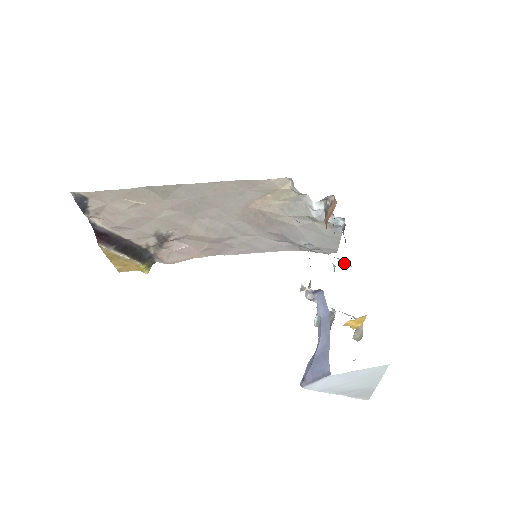
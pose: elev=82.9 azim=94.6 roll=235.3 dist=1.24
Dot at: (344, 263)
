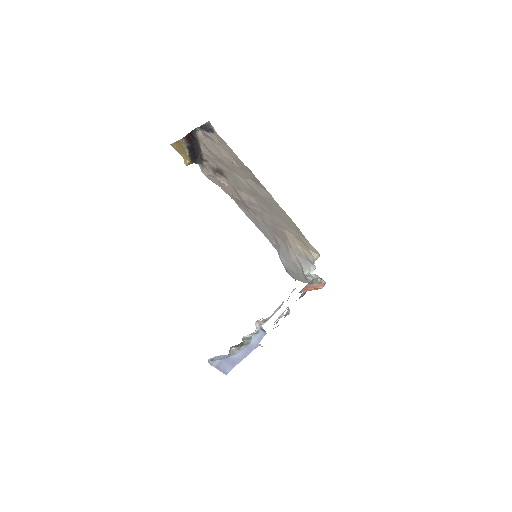
Dot at: (289, 313)
